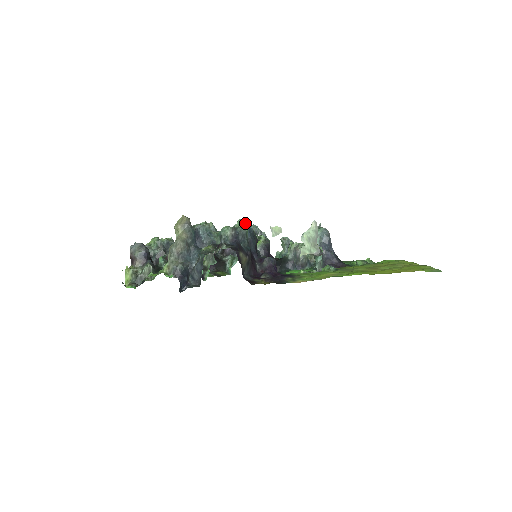
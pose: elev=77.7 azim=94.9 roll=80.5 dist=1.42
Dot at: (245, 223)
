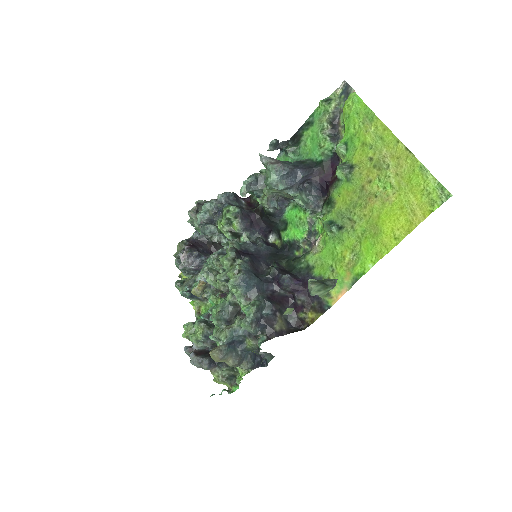
Dot at: (236, 283)
